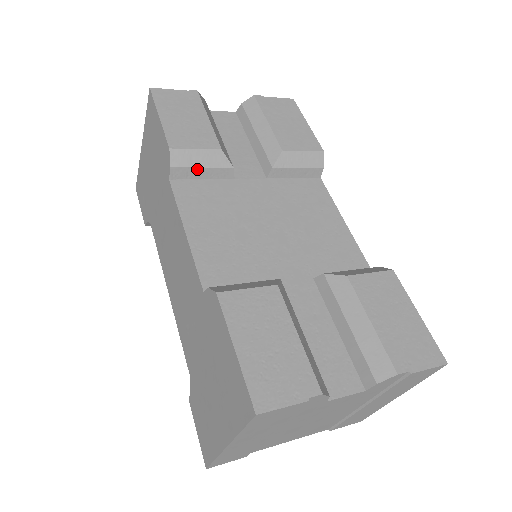
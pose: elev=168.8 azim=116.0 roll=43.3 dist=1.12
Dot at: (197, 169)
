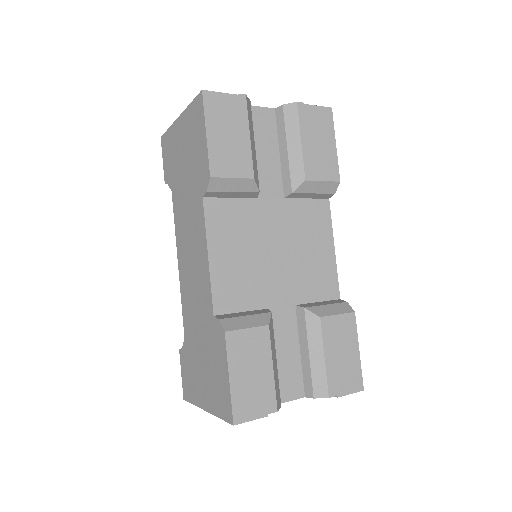
Dot at: (229, 192)
